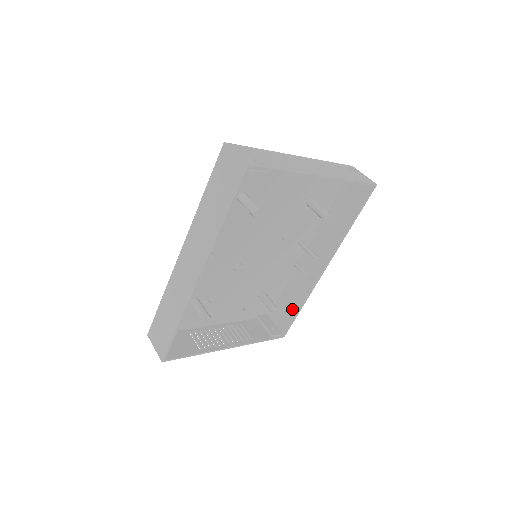
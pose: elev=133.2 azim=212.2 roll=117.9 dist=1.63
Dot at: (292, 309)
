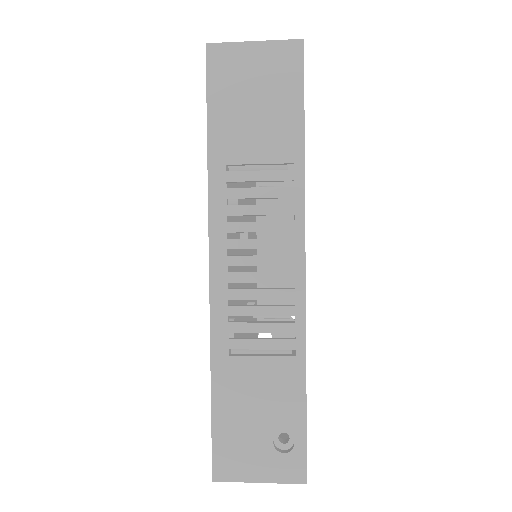
Dot at: (284, 433)
